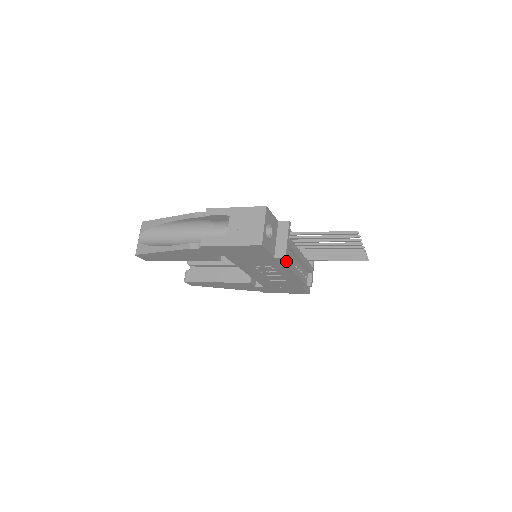
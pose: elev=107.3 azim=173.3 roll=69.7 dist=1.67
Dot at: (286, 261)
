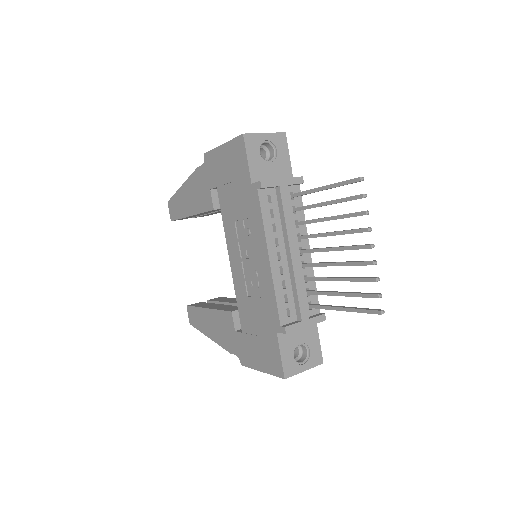
Dot at: (264, 209)
